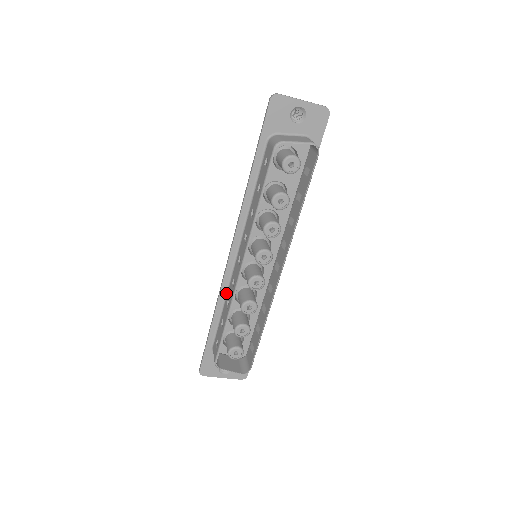
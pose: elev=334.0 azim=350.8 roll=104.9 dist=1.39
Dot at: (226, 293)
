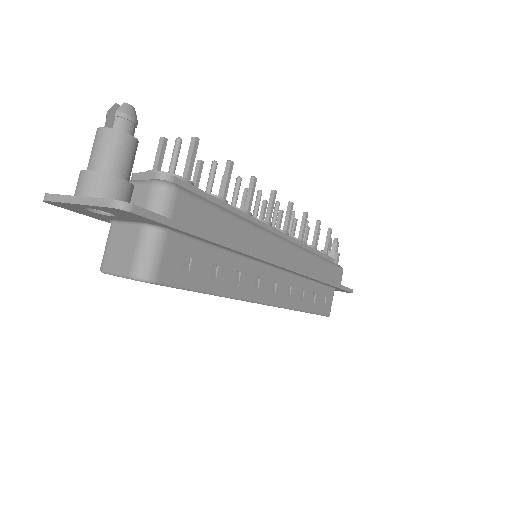
Dot at: occluded
